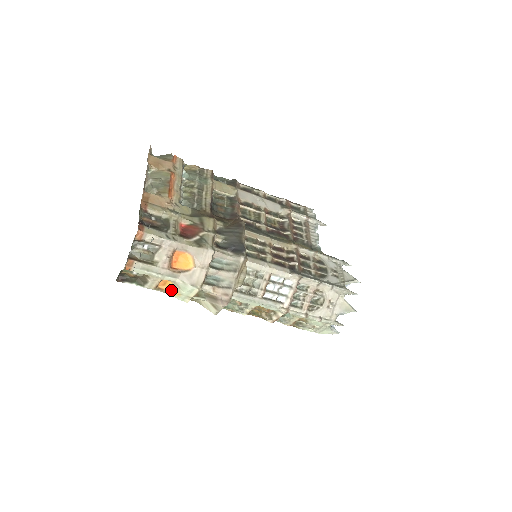
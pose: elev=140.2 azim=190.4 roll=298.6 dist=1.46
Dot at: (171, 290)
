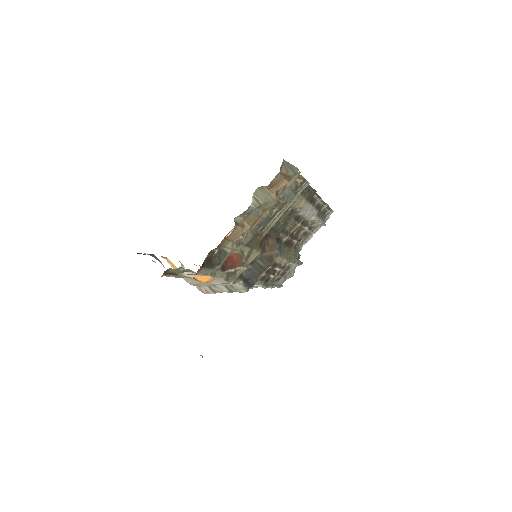
Dot at: (170, 263)
